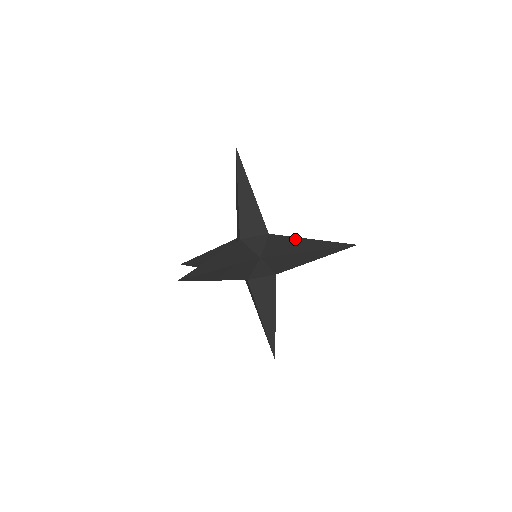
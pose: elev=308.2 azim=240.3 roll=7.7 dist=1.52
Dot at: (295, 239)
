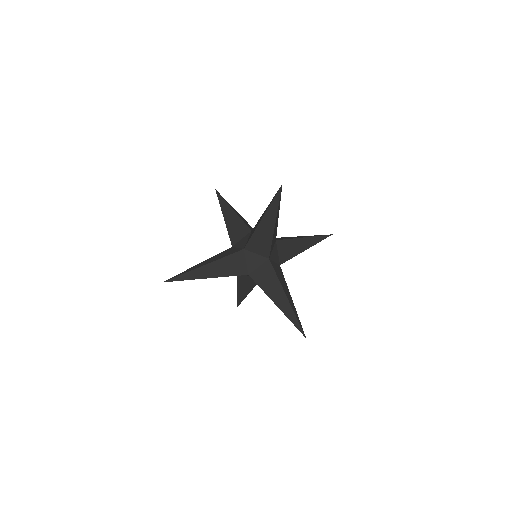
Dot at: (279, 286)
